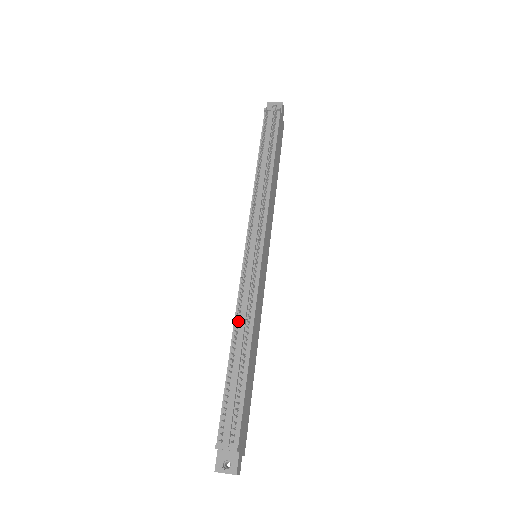
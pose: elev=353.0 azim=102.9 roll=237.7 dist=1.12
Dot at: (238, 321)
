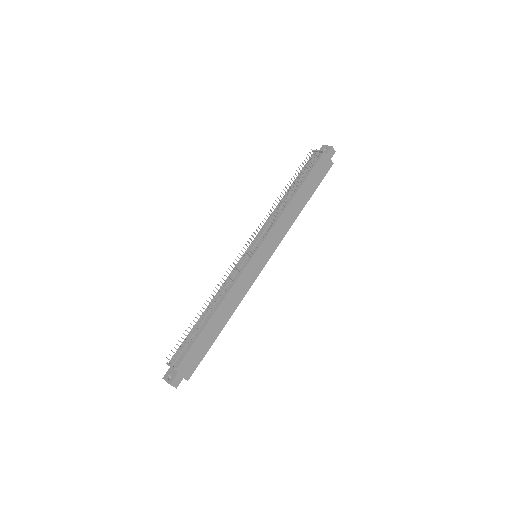
Dot at: (217, 293)
